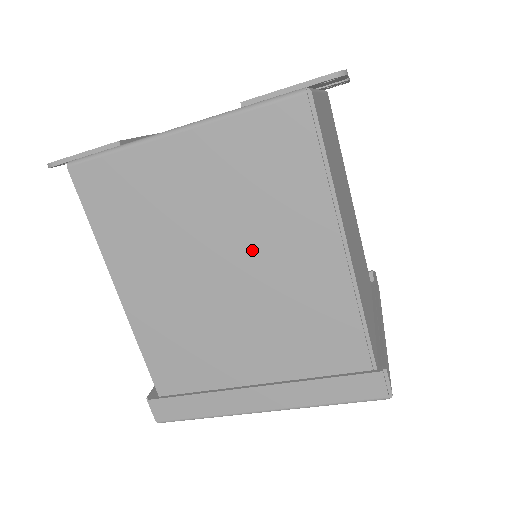
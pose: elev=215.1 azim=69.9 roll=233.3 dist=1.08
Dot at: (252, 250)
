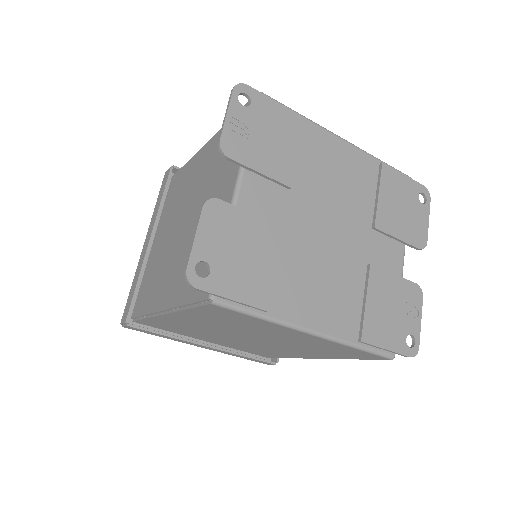
Dot at: (277, 345)
